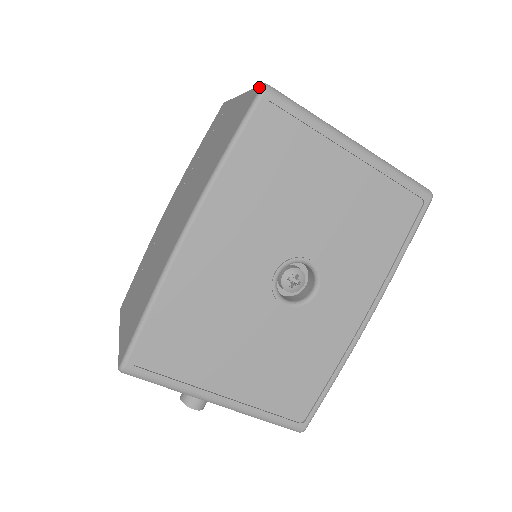
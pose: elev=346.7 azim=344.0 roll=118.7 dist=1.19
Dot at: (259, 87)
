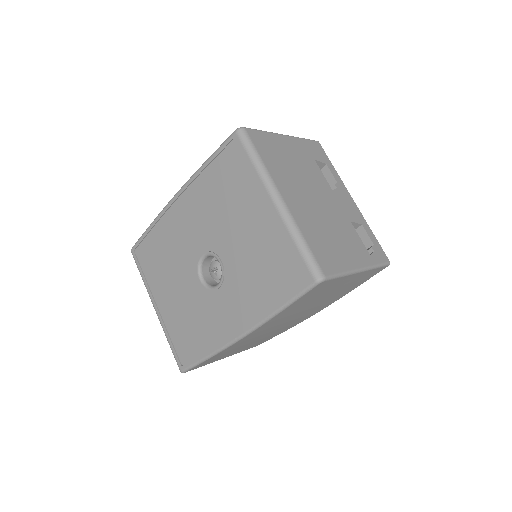
Dot at: (240, 128)
